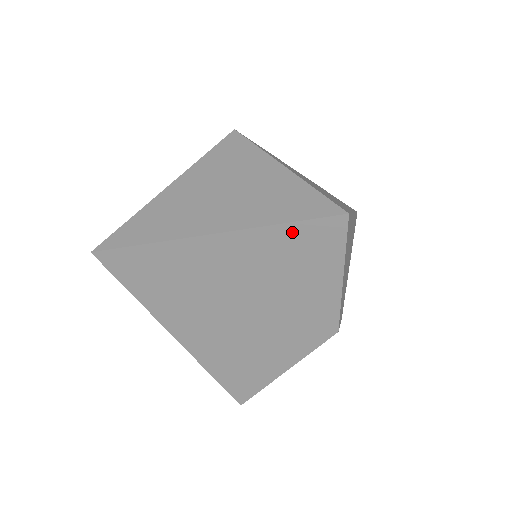
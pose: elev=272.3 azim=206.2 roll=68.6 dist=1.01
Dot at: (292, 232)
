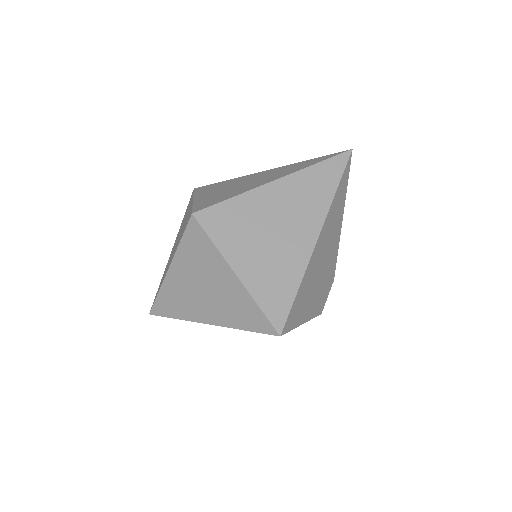
Dot at: occluded
